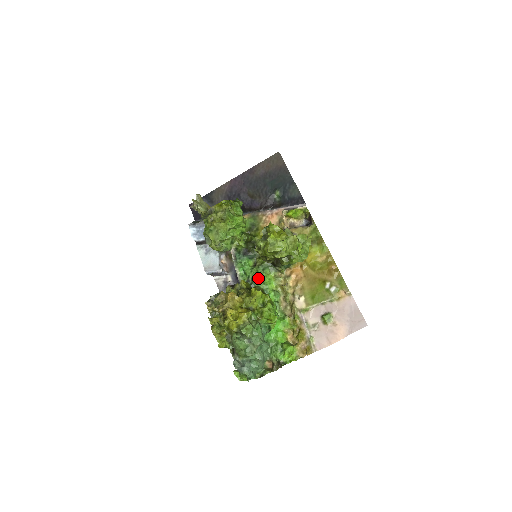
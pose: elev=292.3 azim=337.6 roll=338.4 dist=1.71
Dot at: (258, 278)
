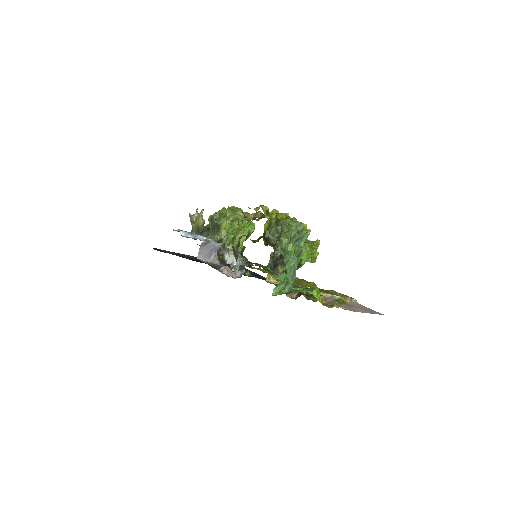
Dot at: occluded
